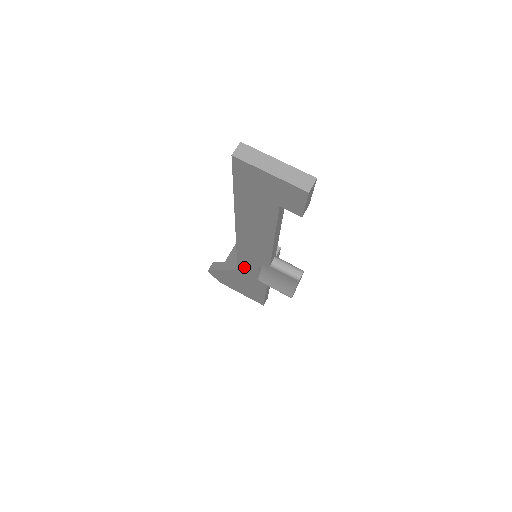
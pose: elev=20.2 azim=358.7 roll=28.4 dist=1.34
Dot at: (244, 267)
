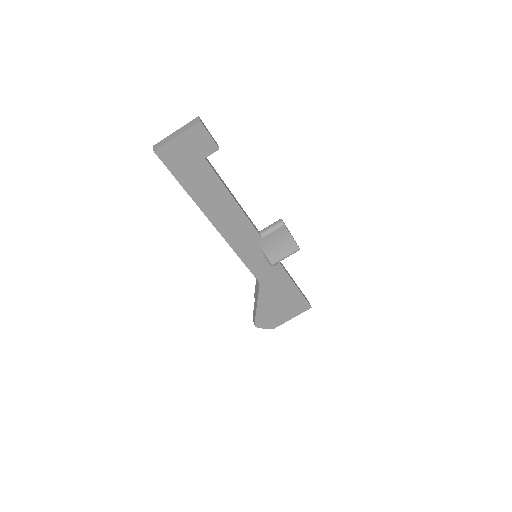
Dot at: (258, 271)
